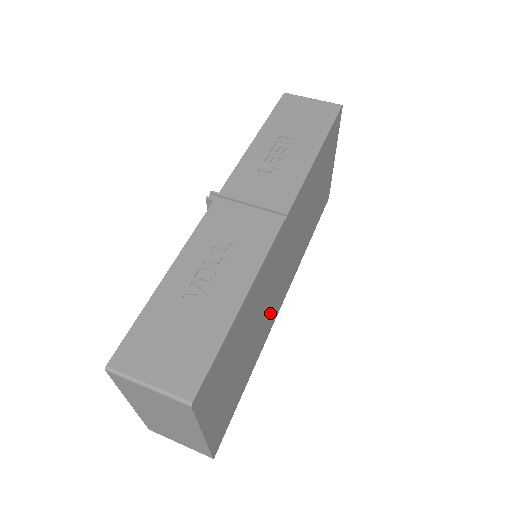
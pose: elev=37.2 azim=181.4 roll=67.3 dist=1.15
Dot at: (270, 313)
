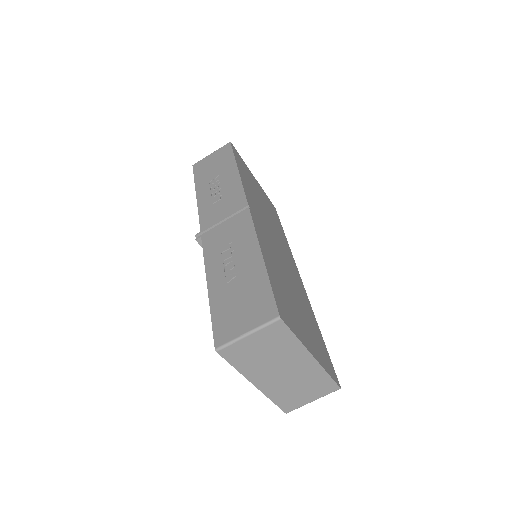
Dot at: (295, 281)
